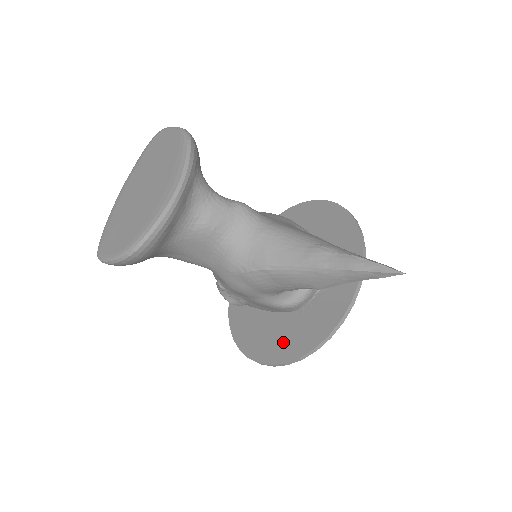
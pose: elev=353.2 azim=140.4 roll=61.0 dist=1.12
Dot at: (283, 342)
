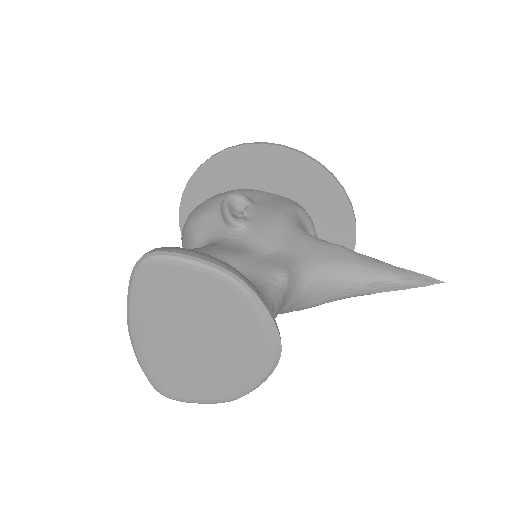
Dot at: occluded
